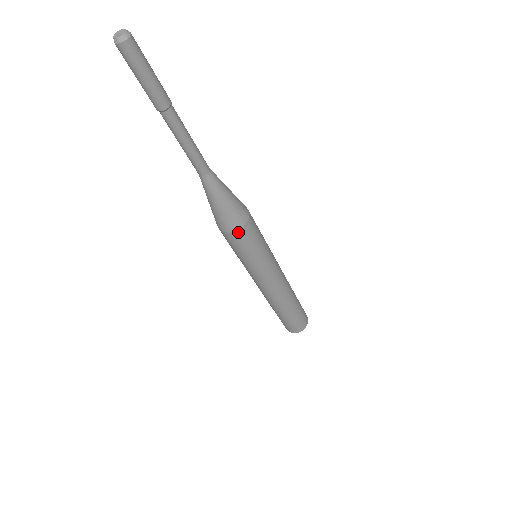
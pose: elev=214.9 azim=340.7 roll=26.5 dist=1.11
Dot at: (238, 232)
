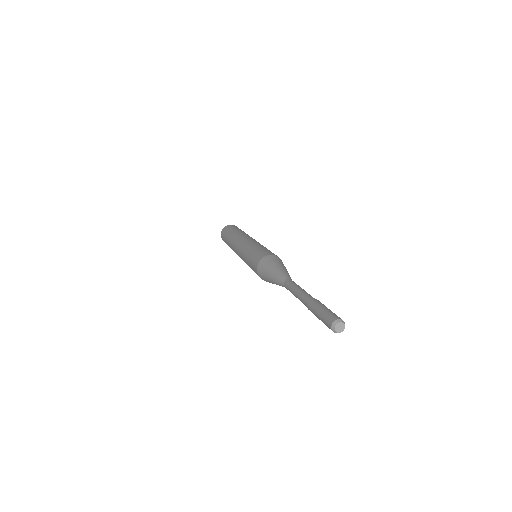
Dot at: (266, 281)
